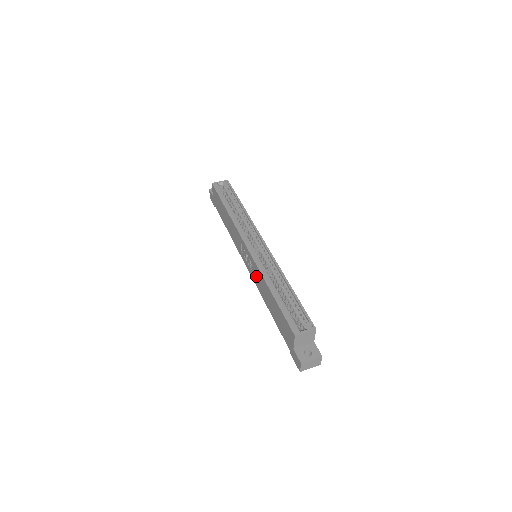
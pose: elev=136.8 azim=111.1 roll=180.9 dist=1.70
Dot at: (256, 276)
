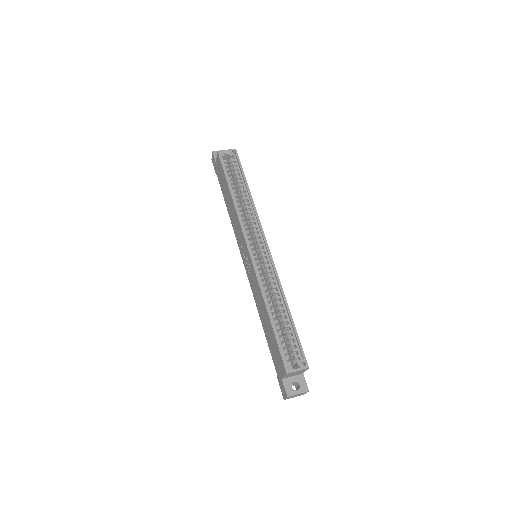
Dot at: (254, 284)
